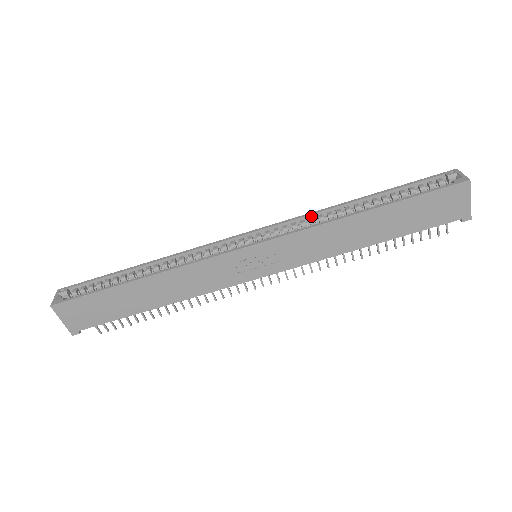
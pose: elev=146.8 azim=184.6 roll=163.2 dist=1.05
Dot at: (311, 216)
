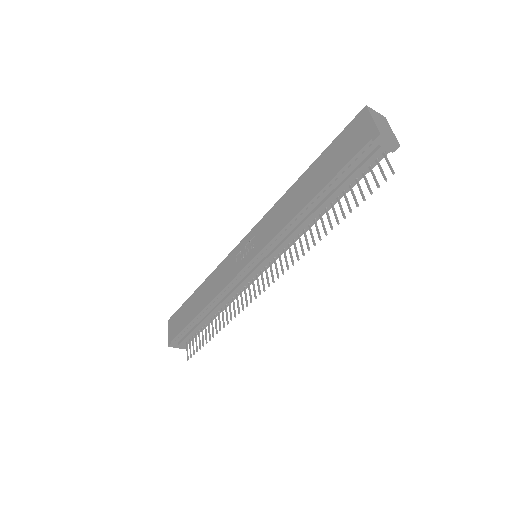
Dot at: occluded
